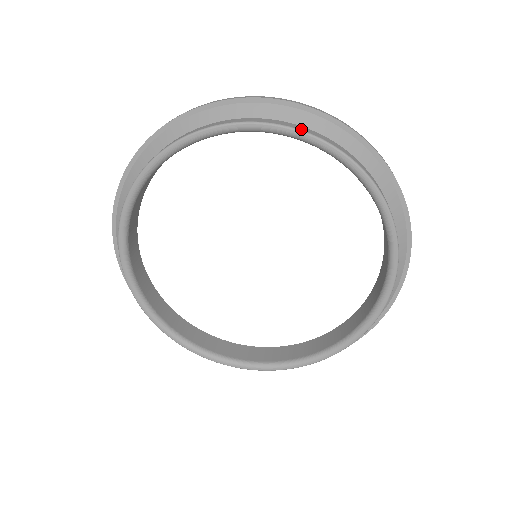
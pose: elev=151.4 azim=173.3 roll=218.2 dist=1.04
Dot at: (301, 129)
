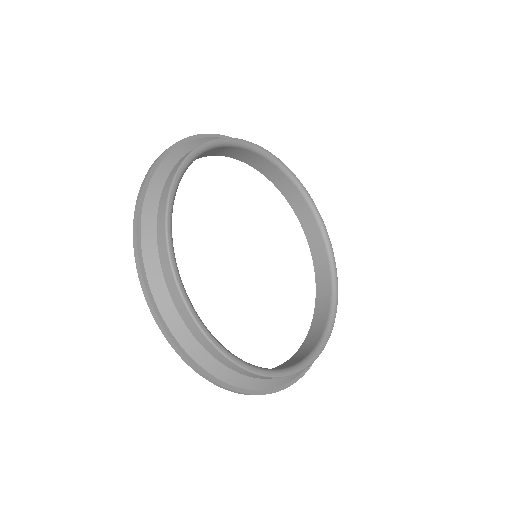
Dot at: (239, 140)
